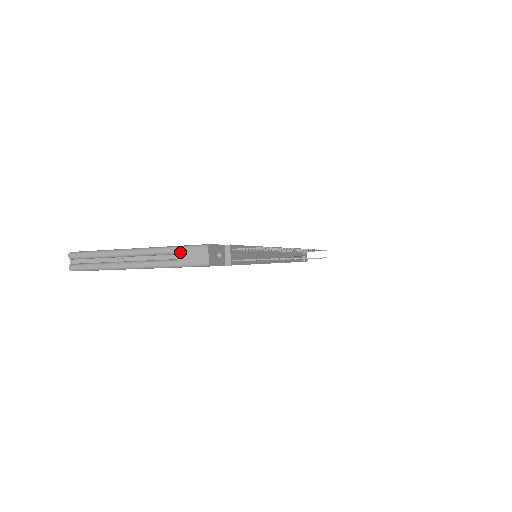
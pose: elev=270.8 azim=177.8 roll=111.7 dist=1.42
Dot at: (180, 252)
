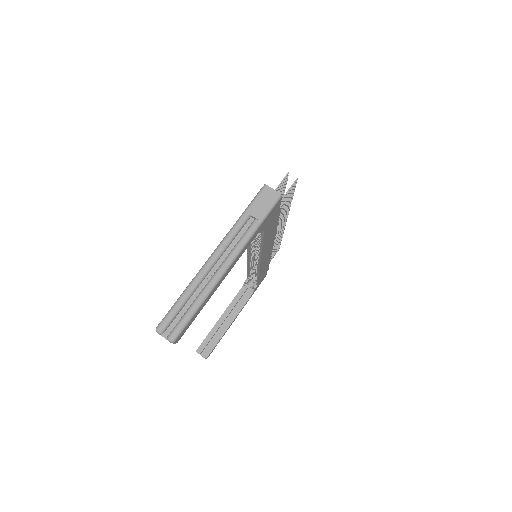
Dot at: (251, 211)
